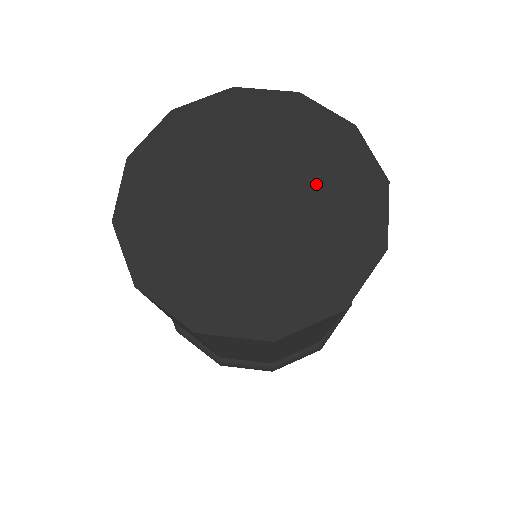
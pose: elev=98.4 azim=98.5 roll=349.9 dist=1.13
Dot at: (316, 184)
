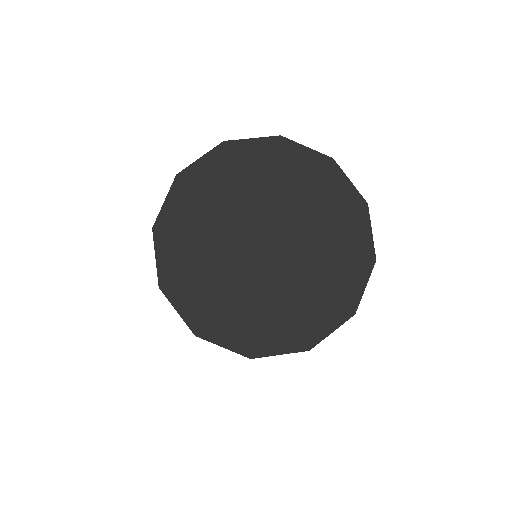
Dot at: (313, 218)
